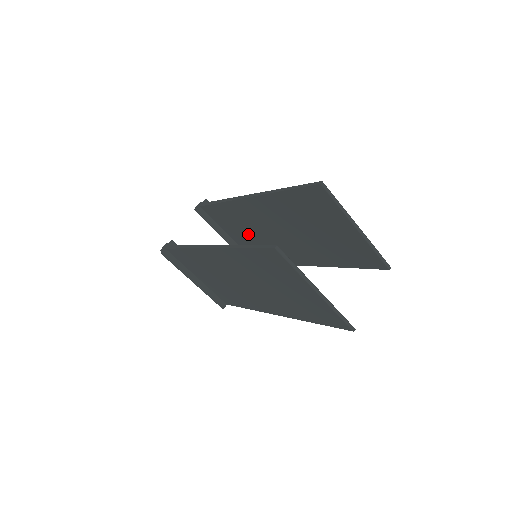
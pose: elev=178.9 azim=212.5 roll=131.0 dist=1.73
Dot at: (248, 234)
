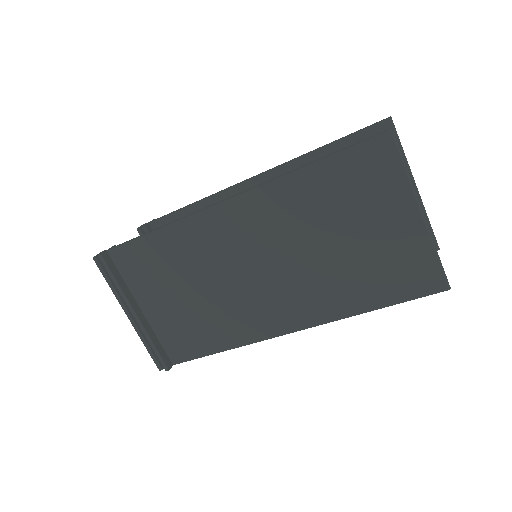
Dot at: occluded
